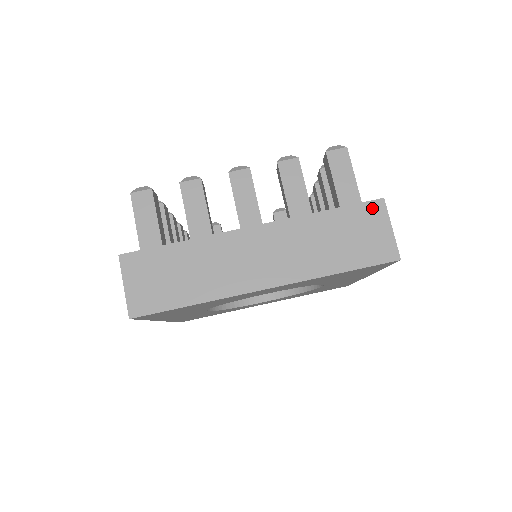
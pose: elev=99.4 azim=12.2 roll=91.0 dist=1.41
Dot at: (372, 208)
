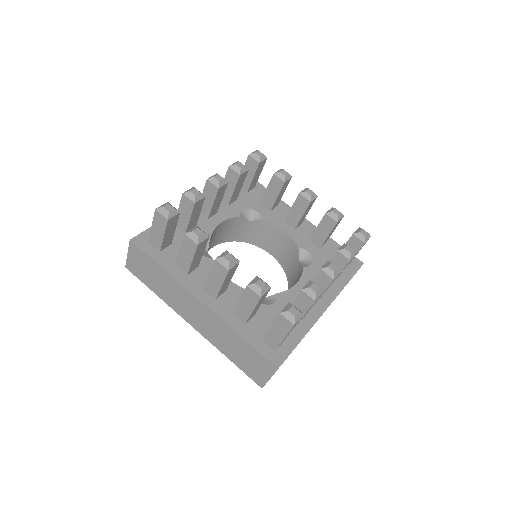
Dot at: (268, 364)
